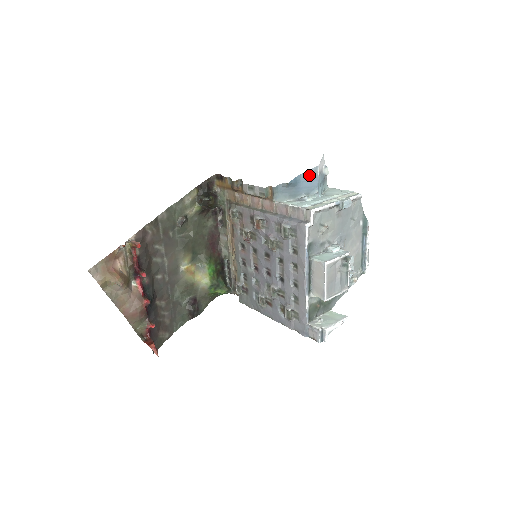
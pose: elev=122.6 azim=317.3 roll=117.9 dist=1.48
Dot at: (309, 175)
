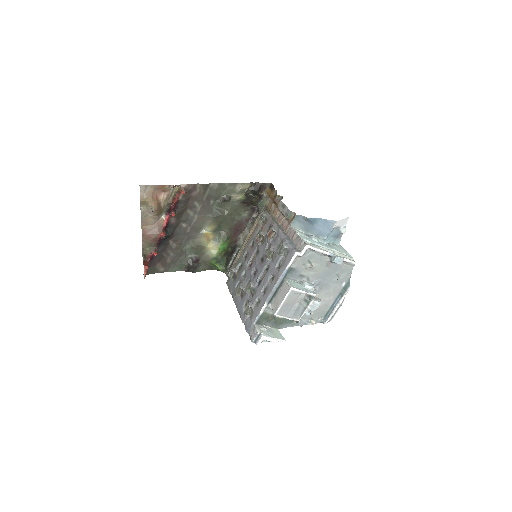
Dot at: (327, 223)
